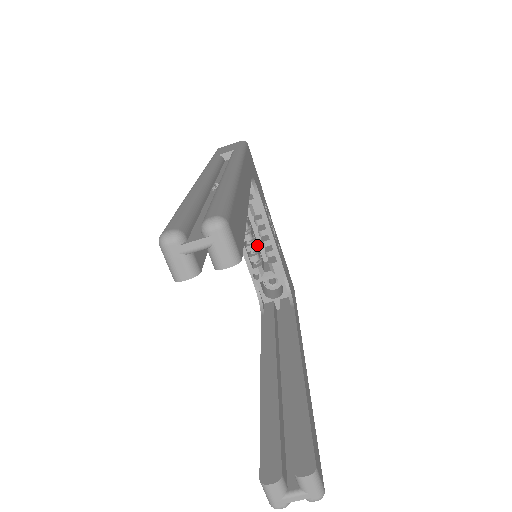
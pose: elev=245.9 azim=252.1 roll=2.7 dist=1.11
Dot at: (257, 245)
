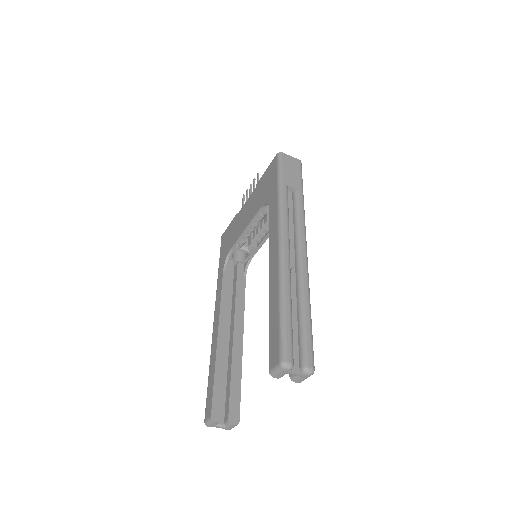
Dot at: occluded
